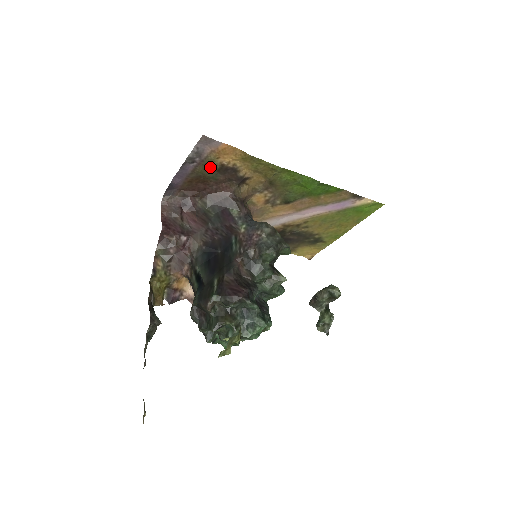
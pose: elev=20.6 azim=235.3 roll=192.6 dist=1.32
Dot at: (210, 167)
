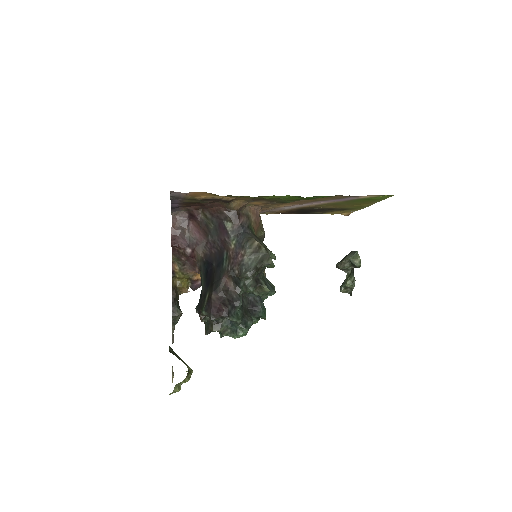
Dot at: (194, 199)
